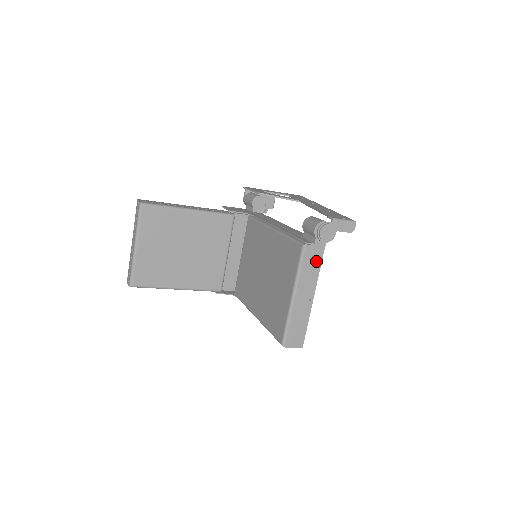
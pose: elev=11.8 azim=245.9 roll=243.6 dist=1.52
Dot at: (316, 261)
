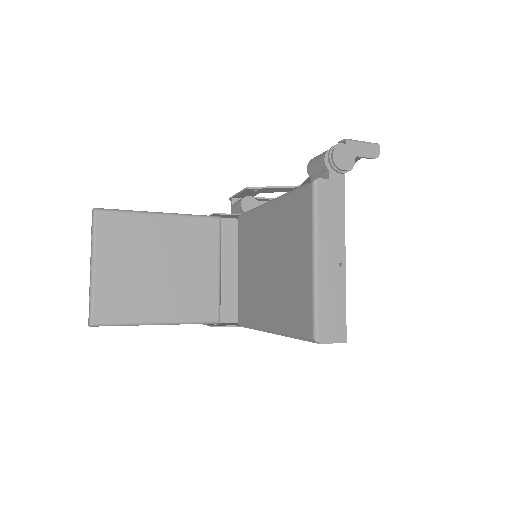
Dot at: (336, 205)
